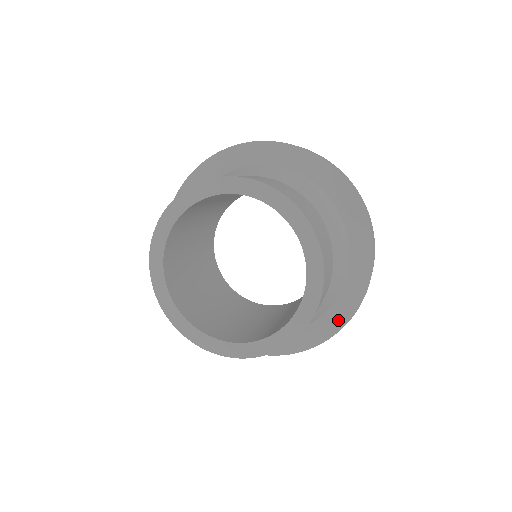
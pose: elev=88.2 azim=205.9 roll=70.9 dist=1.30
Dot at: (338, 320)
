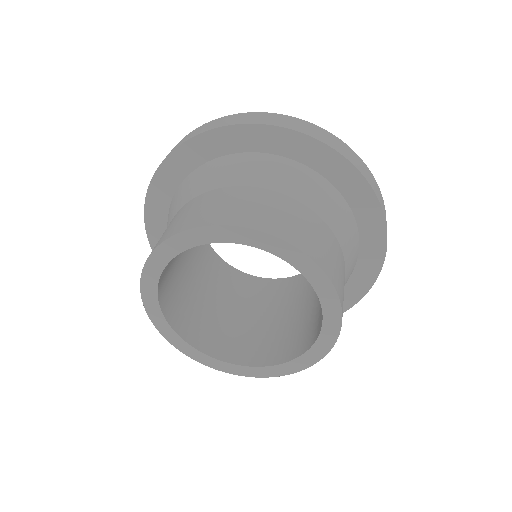
Dot at: (350, 299)
